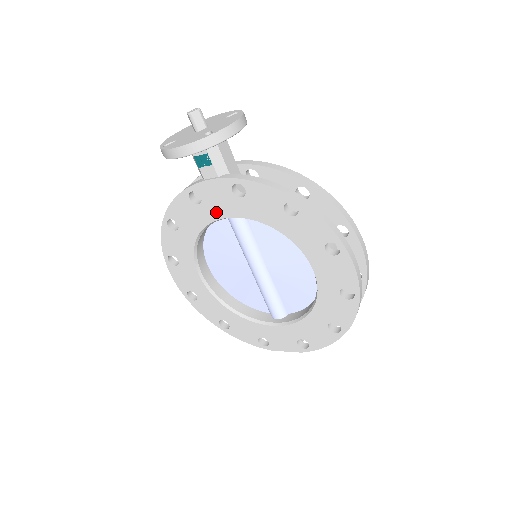
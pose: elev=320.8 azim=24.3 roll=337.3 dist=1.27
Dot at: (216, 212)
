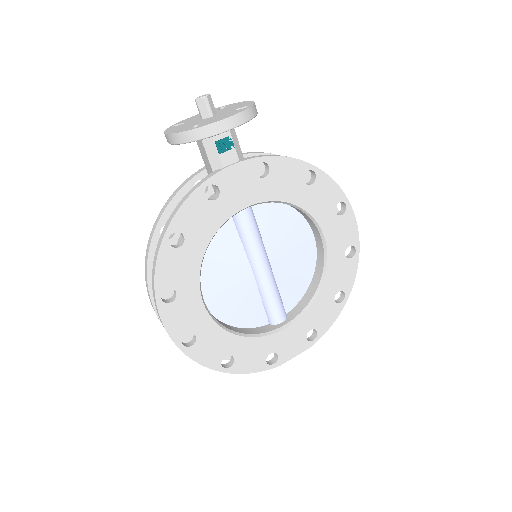
Dot at: (235, 204)
